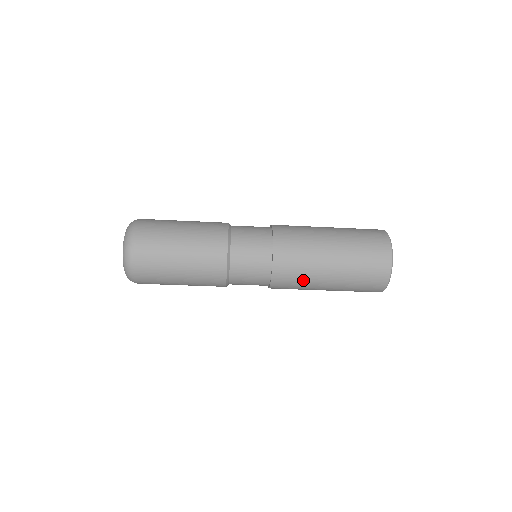
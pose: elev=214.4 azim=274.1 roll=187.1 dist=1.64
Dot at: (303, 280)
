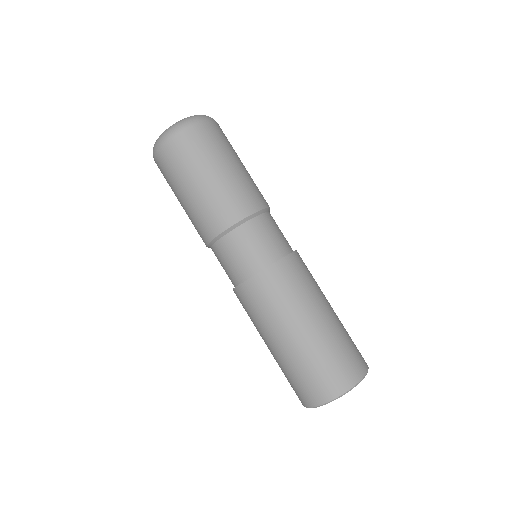
Dot at: (305, 290)
